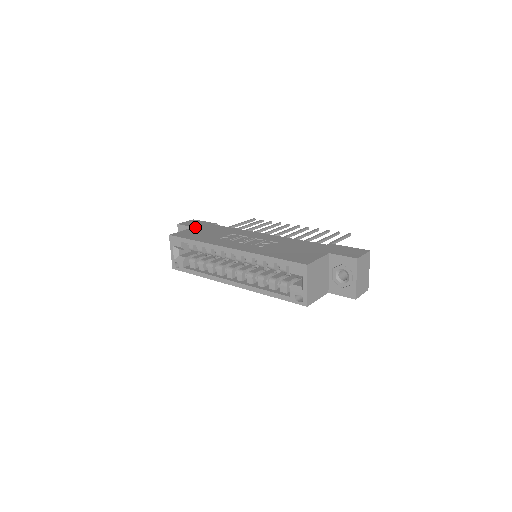
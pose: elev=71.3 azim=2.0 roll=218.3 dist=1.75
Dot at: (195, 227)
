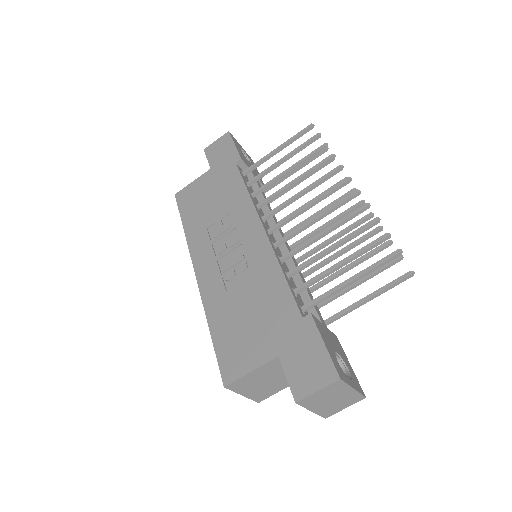
Dot at: (211, 170)
